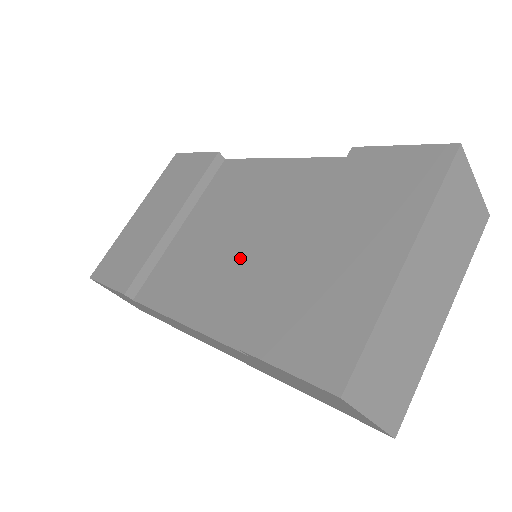
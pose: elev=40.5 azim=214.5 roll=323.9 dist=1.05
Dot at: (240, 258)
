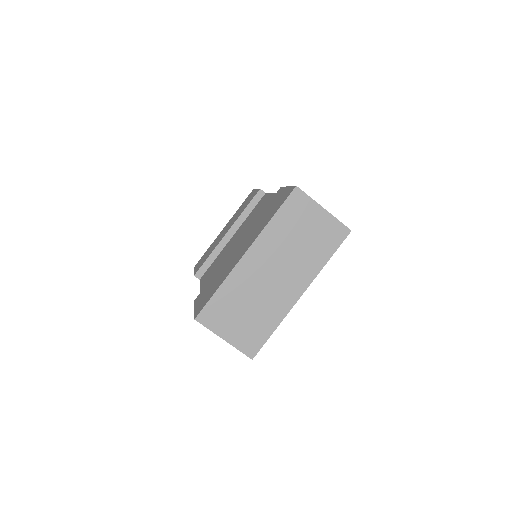
Dot at: occluded
